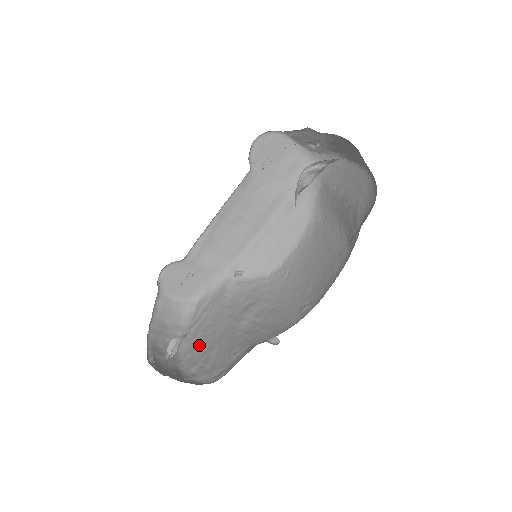
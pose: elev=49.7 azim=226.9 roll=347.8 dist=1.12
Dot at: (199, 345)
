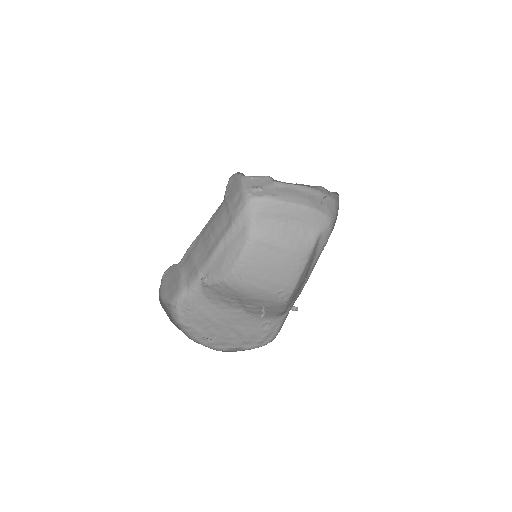
Dot at: (211, 332)
